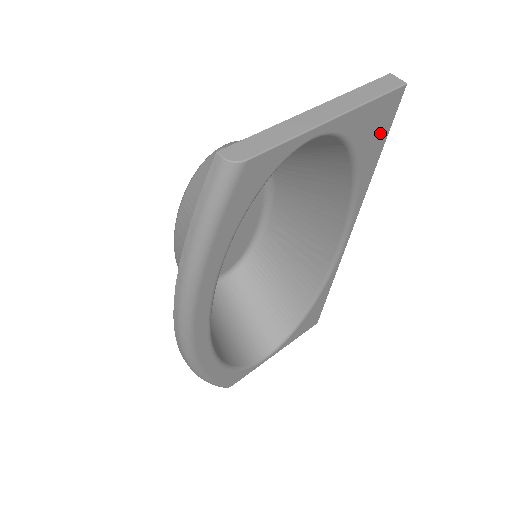
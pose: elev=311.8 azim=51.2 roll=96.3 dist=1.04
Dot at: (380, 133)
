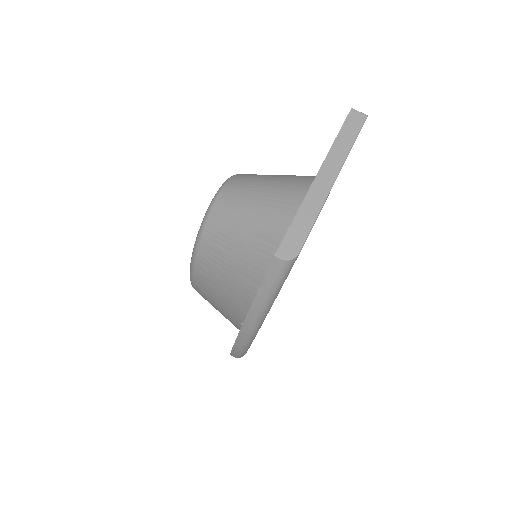
Dot at: occluded
